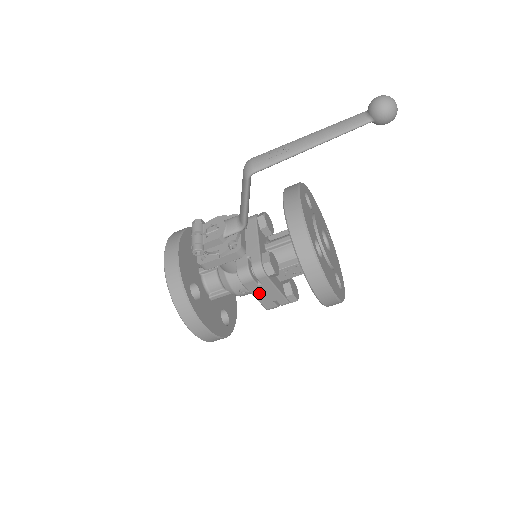
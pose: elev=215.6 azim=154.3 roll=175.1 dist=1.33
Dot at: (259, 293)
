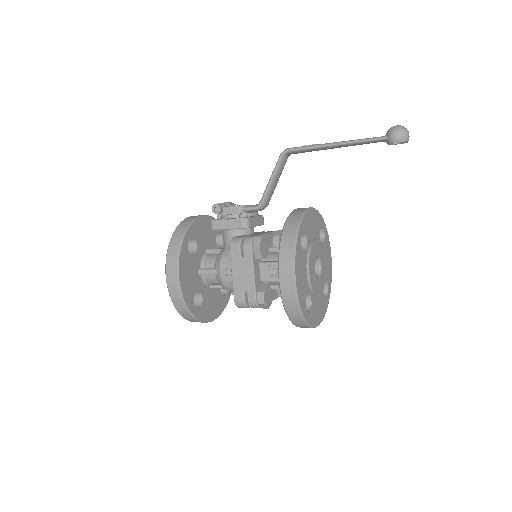
Dot at: (237, 270)
